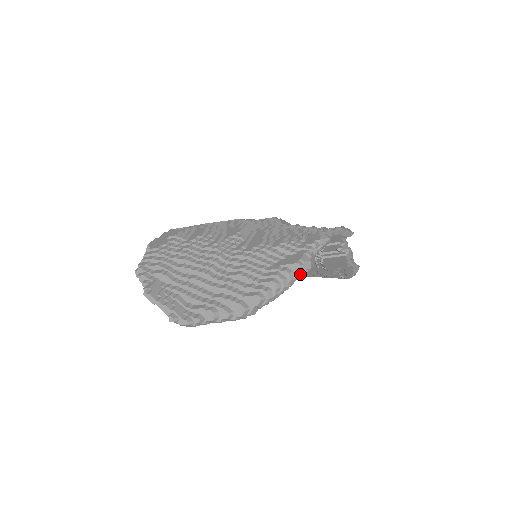
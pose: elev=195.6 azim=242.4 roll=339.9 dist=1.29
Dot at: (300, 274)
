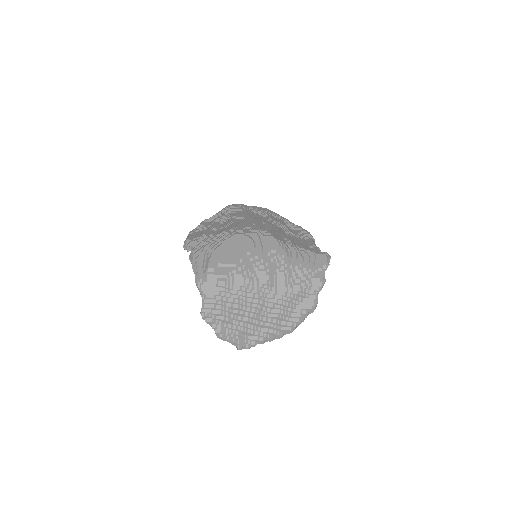
Dot at: (312, 312)
